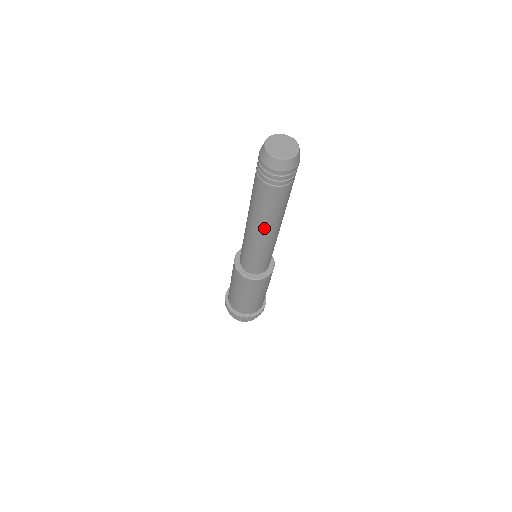
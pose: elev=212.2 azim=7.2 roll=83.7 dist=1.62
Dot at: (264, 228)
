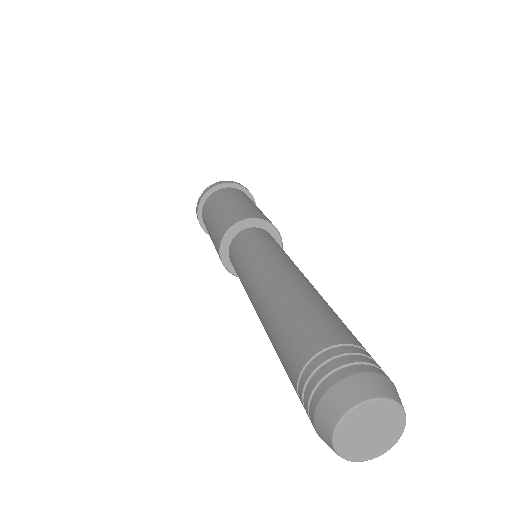
Dot at: occluded
